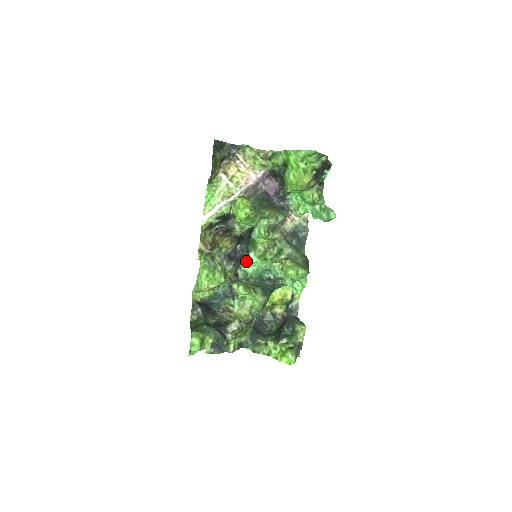
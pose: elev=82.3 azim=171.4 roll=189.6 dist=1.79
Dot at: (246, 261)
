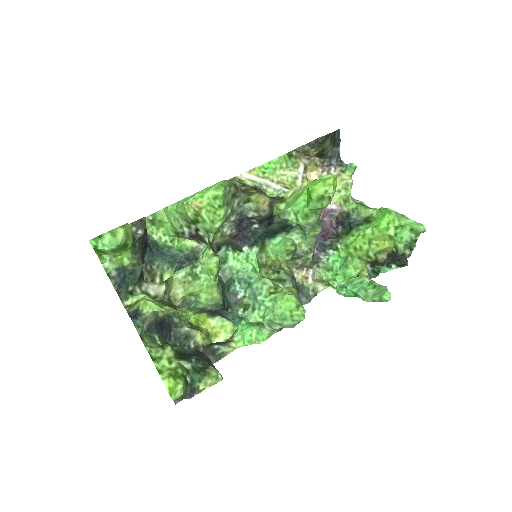
Dot at: (243, 248)
